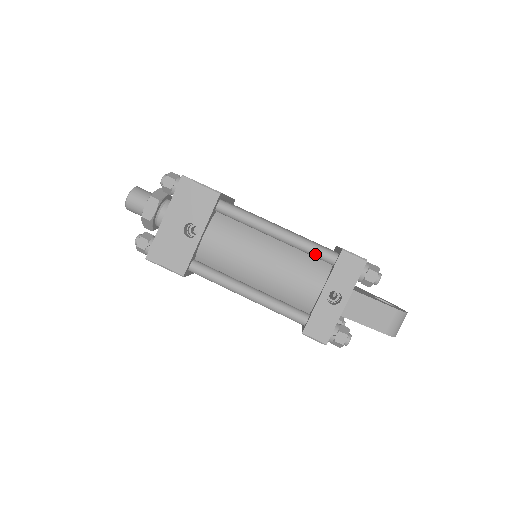
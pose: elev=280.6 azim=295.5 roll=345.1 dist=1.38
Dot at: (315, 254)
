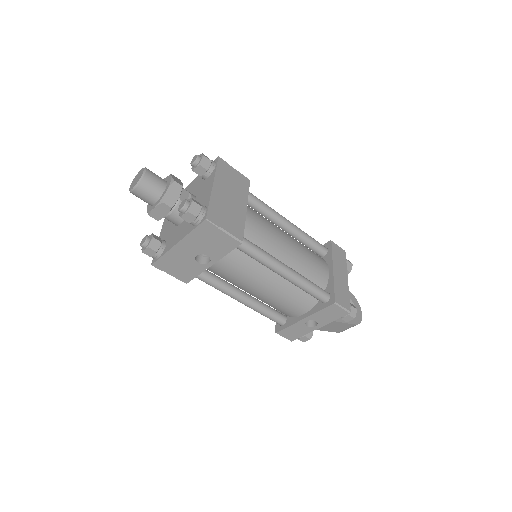
Dot at: occluded
